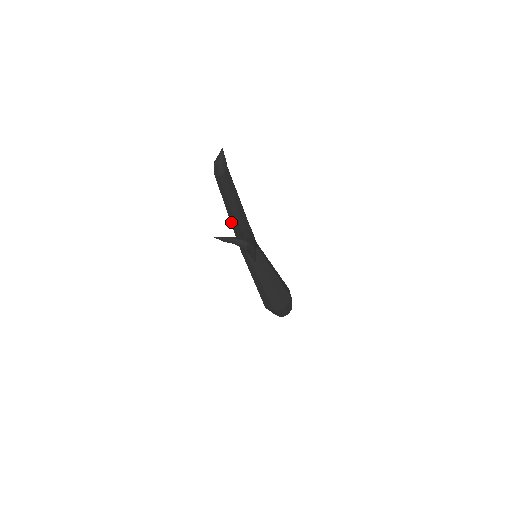
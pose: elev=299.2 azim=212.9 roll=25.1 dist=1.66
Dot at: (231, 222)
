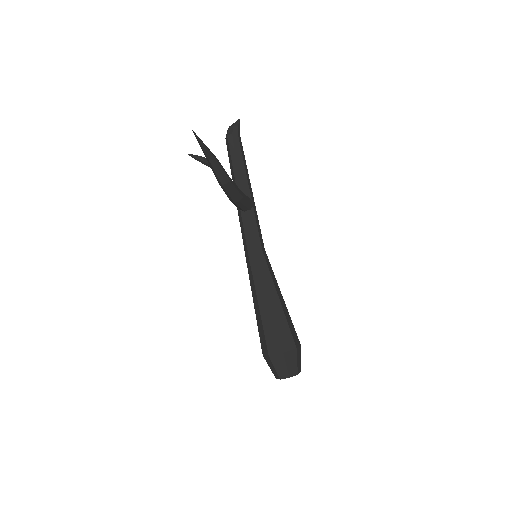
Dot at: occluded
